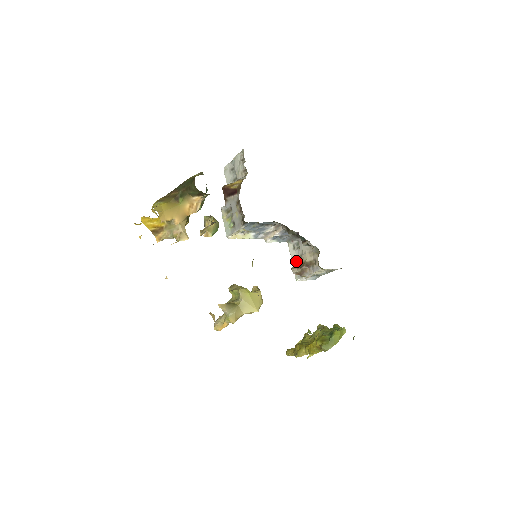
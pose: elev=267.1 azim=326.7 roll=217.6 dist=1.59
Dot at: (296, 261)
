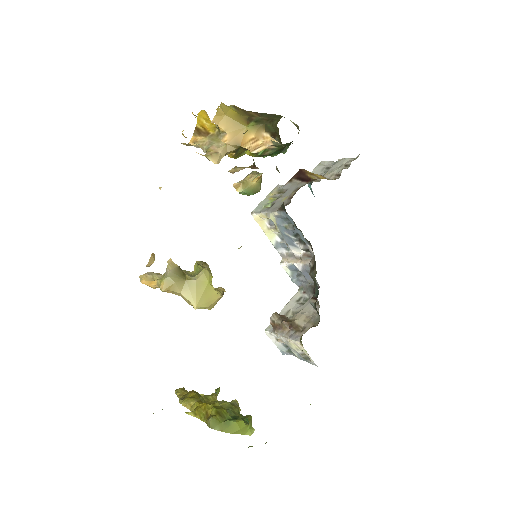
Dot at: (286, 313)
